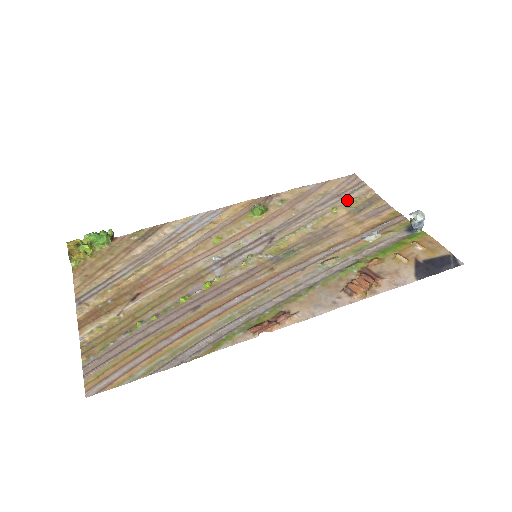
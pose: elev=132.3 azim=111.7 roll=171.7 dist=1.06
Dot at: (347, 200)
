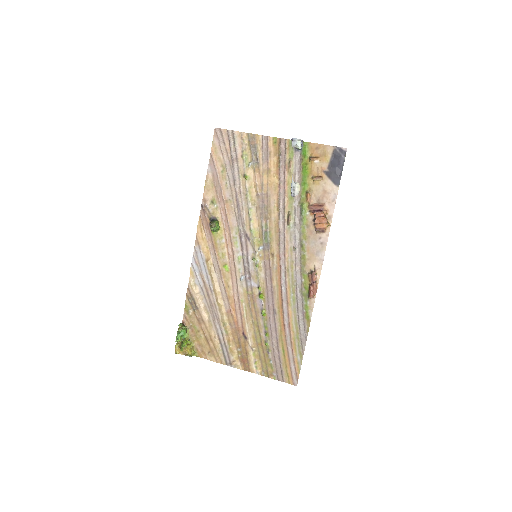
Dot at: (241, 160)
